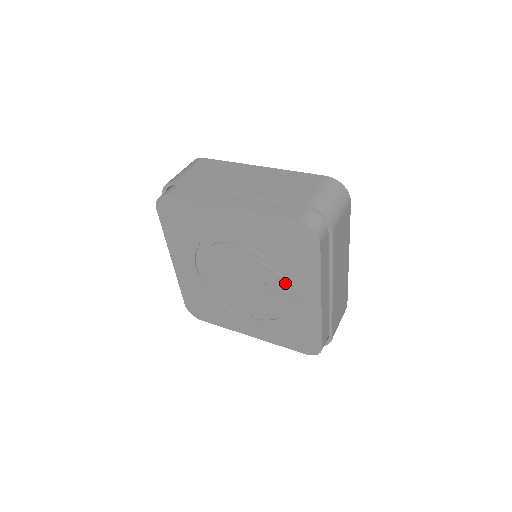
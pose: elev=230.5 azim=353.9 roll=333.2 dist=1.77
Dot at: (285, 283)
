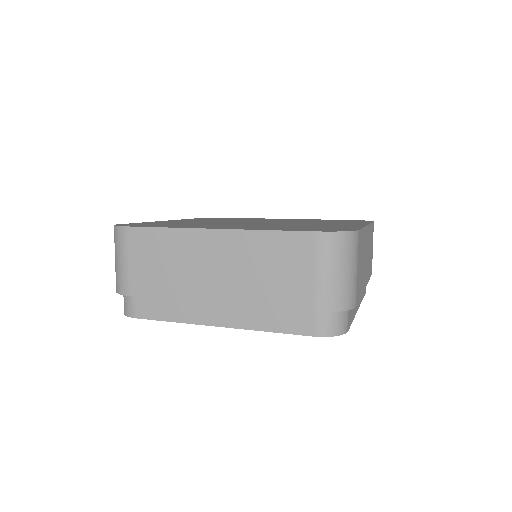
Dot at: occluded
